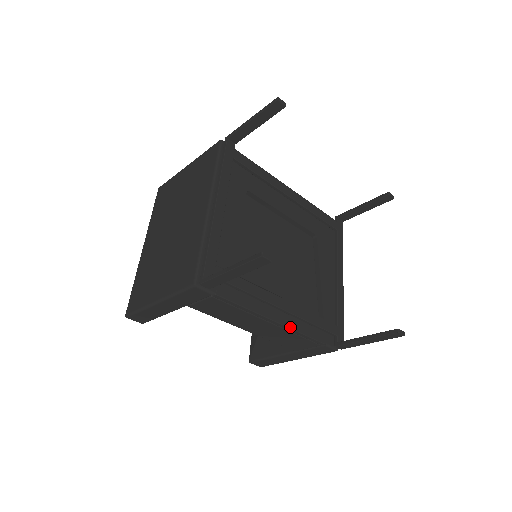
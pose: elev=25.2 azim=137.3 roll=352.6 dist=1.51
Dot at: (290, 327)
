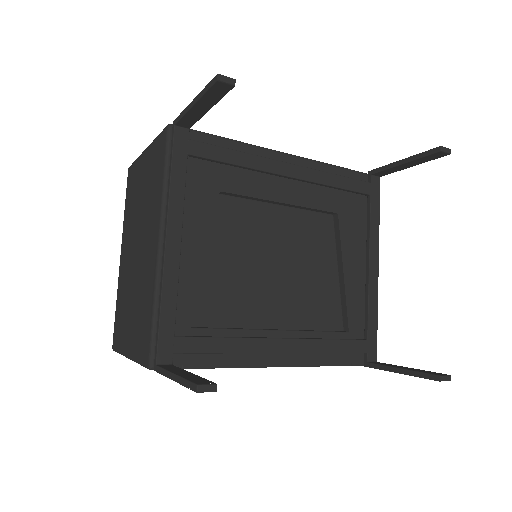
Dot at: (297, 365)
